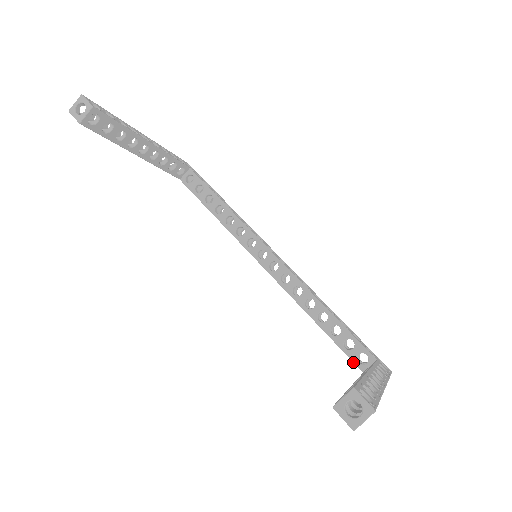
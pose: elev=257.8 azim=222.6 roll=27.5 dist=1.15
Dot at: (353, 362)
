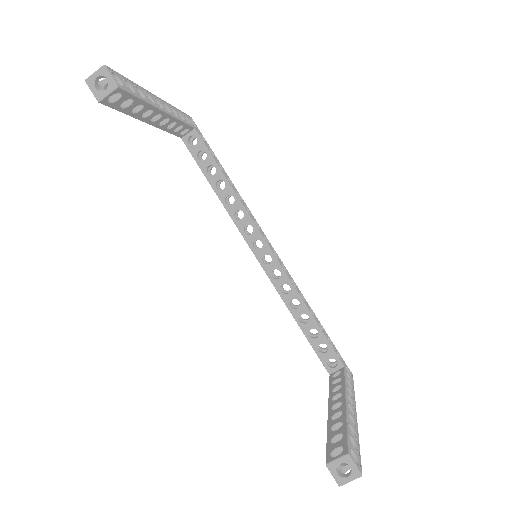
Dot at: (323, 364)
